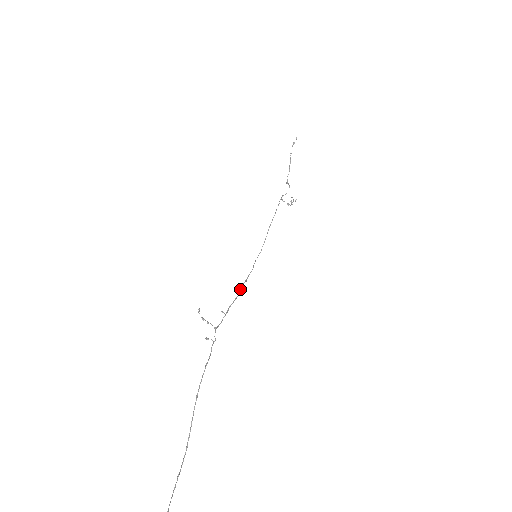
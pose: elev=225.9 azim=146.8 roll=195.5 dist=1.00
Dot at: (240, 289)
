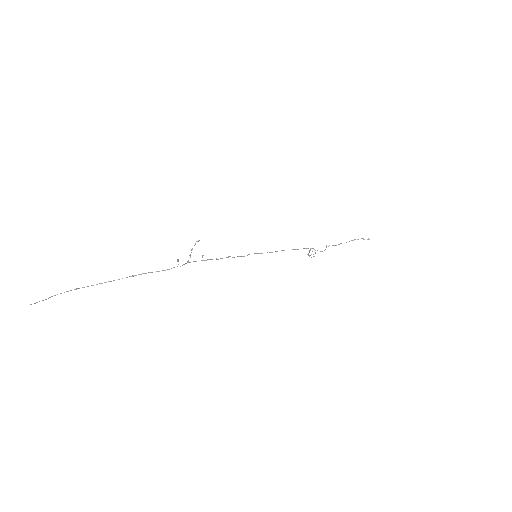
Dot at: occluded
